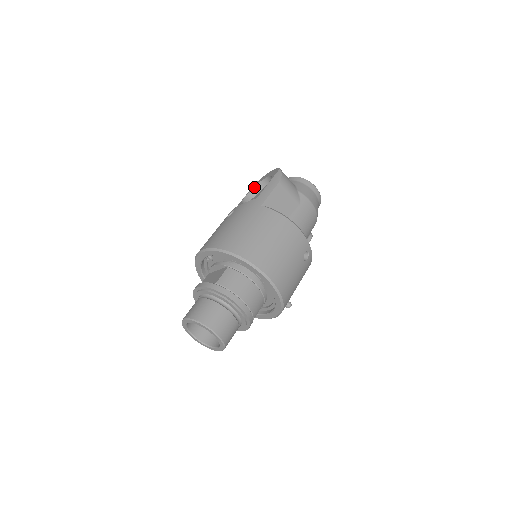
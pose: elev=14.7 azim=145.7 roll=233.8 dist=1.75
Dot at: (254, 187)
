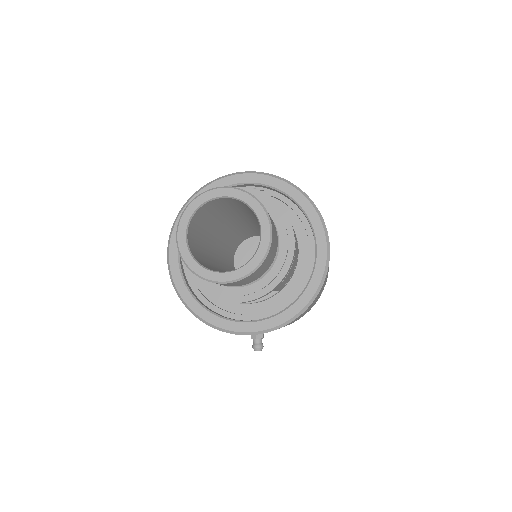
Dot at: occluded
